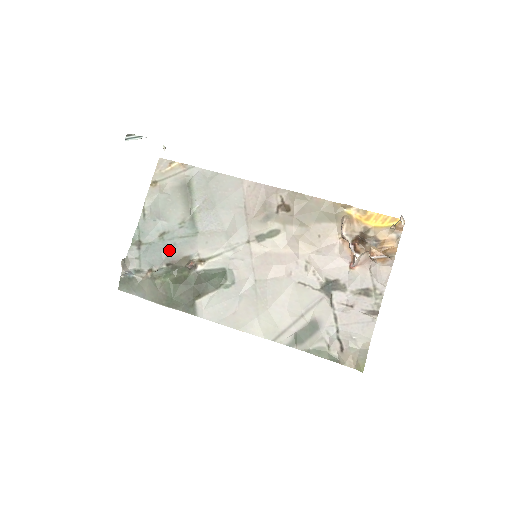
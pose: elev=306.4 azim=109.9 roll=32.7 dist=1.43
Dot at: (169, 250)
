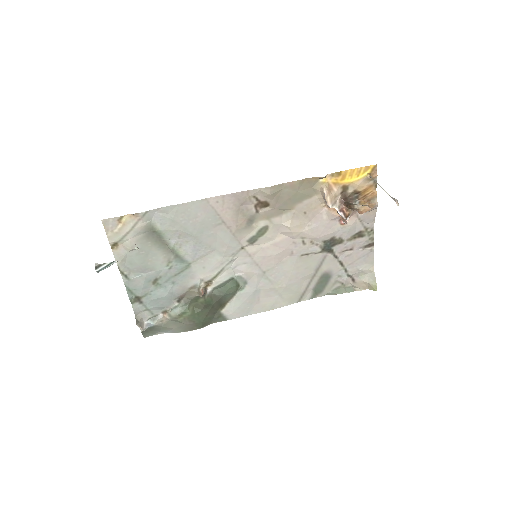
Dot at: (171, 290)
